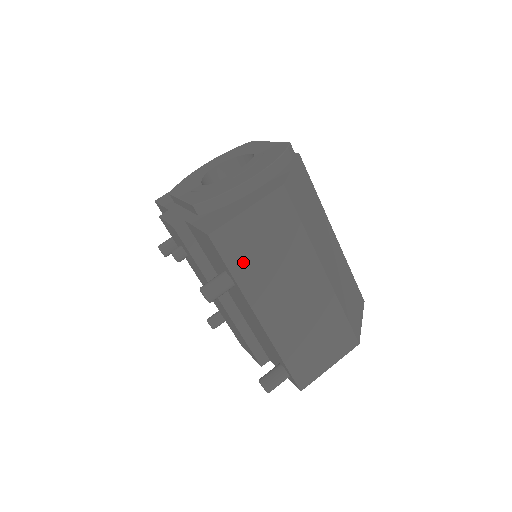
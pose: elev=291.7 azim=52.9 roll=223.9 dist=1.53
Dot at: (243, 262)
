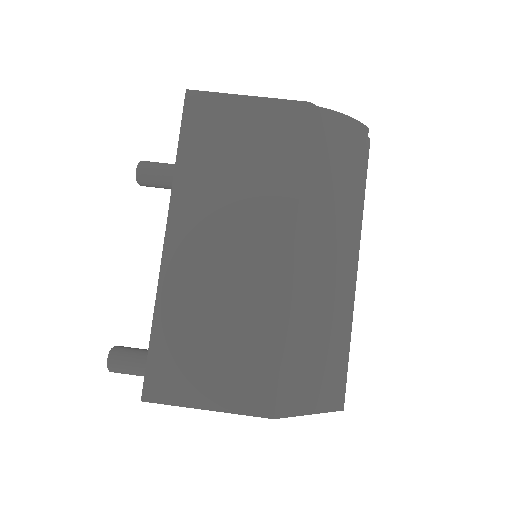
Dot at: (200, 150)
